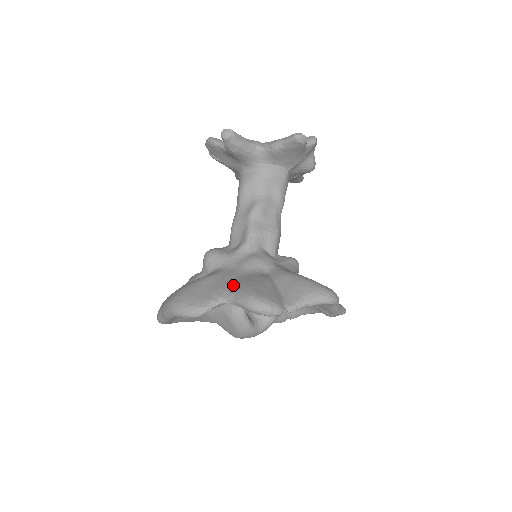
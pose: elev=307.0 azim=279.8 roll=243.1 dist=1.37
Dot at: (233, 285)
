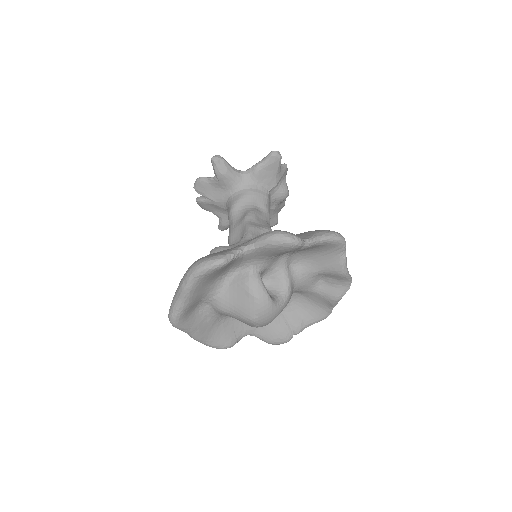
Dot at: (249, 240)
